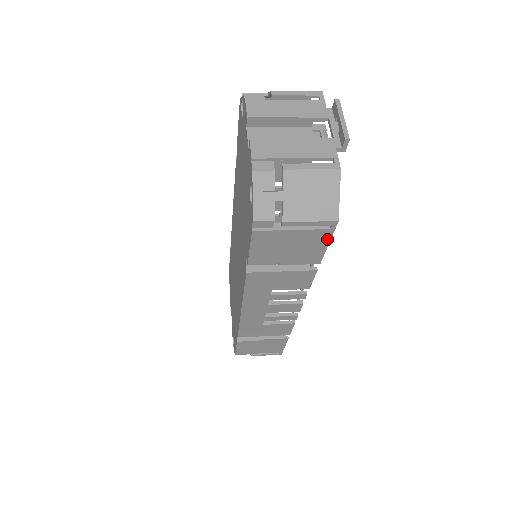
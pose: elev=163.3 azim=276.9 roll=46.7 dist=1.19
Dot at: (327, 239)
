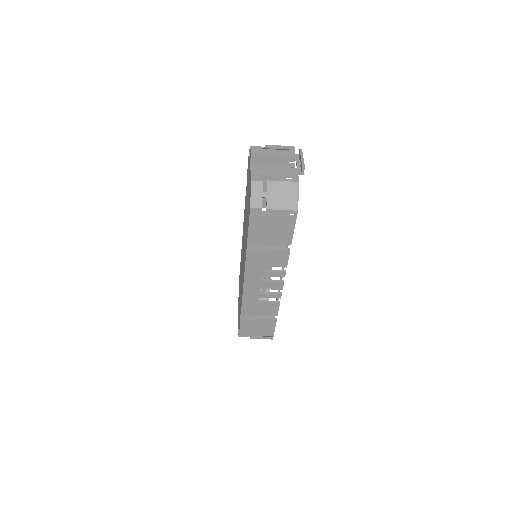
Dot at: (293, 224)
